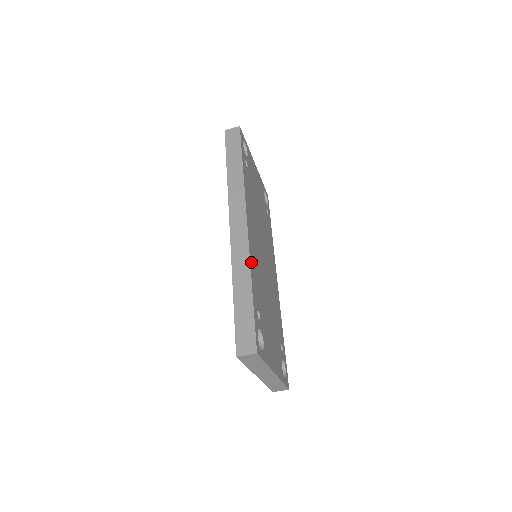
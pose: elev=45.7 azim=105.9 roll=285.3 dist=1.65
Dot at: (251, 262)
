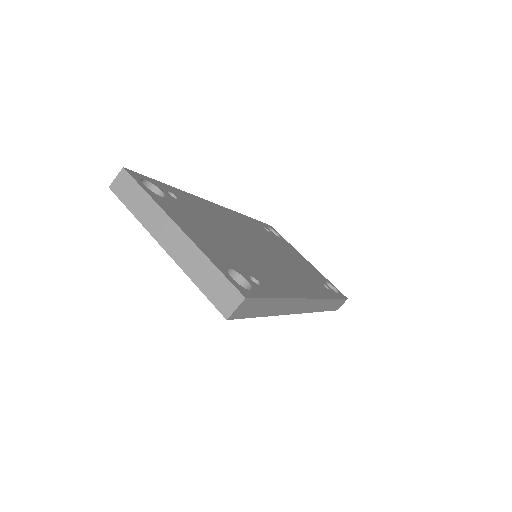
Dot at: (196, 198)
